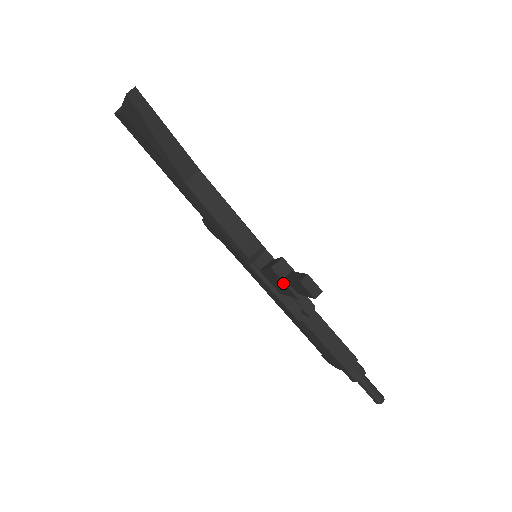
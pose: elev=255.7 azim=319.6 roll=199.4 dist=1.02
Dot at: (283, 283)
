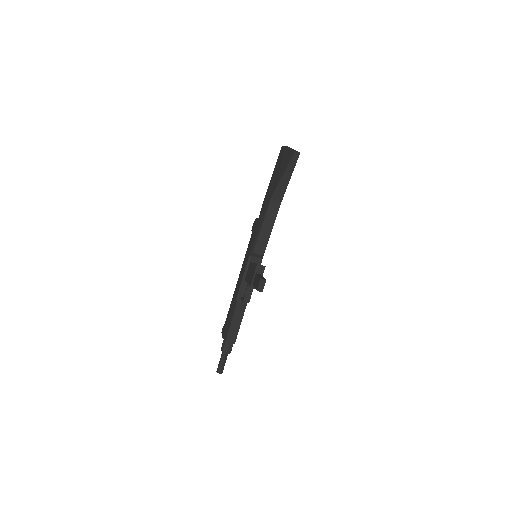
Dot at: (253, 275)
